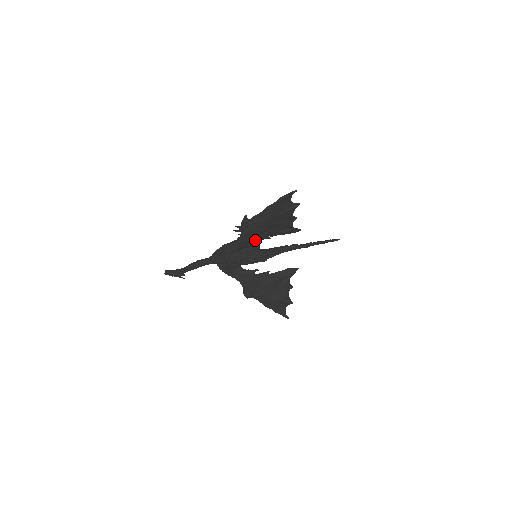
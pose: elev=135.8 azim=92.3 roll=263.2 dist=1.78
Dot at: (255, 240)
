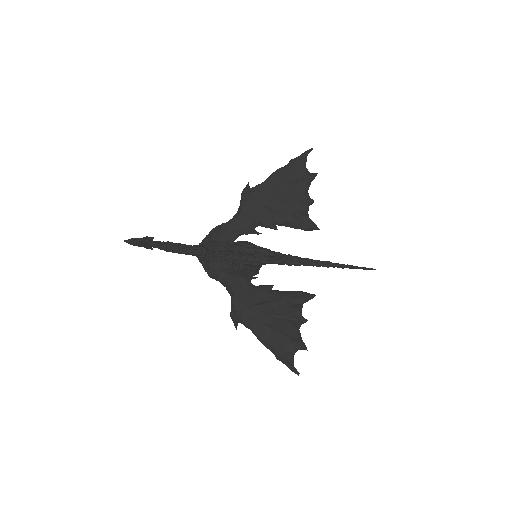
Dot at: (257, 223)
